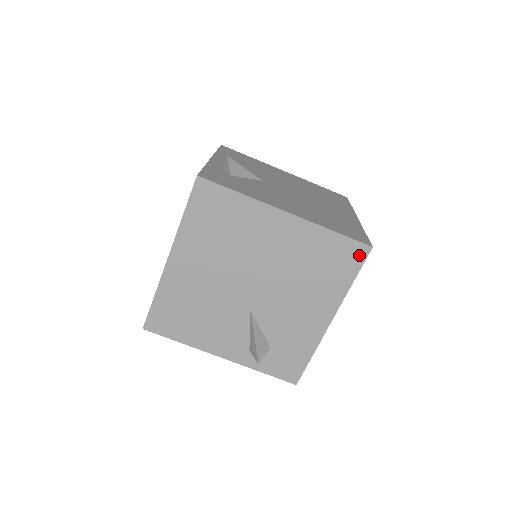
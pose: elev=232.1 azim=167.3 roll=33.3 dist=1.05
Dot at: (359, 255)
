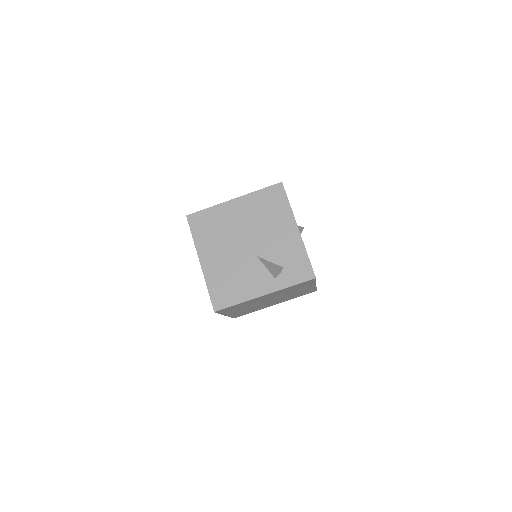
Dot at: (280, 190)
